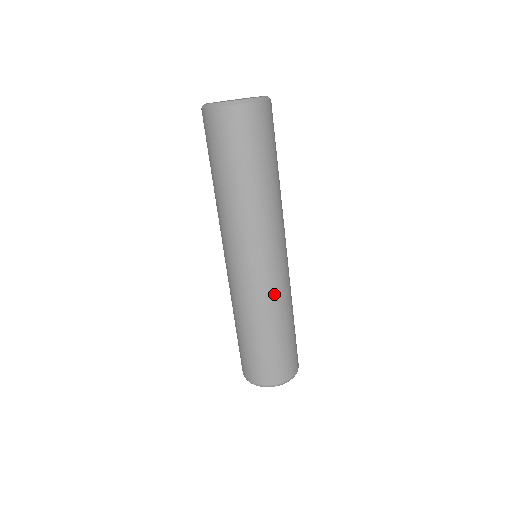
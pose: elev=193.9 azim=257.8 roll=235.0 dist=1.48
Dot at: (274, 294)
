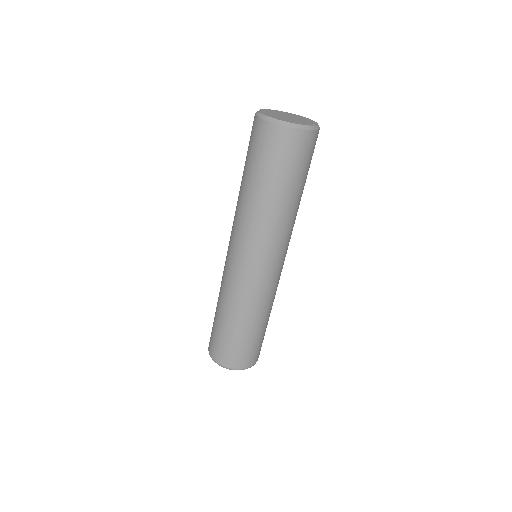
Dot at: occluded
